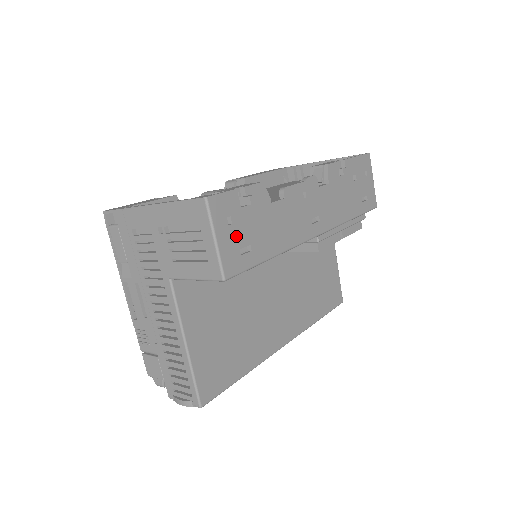
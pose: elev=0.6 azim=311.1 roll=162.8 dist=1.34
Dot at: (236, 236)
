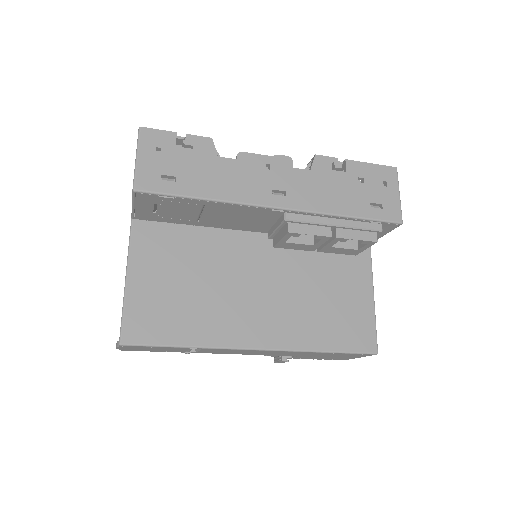
Dot at: (161, 164)
